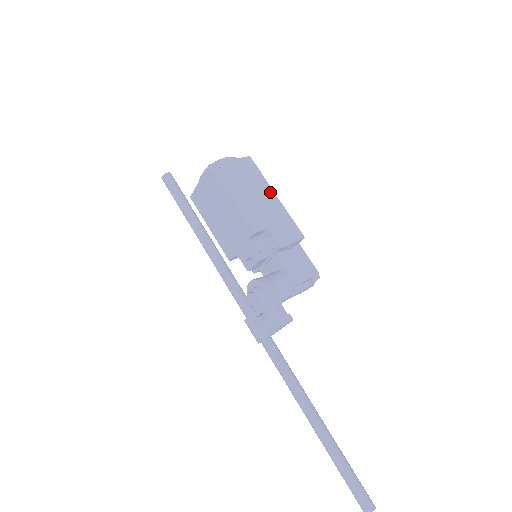
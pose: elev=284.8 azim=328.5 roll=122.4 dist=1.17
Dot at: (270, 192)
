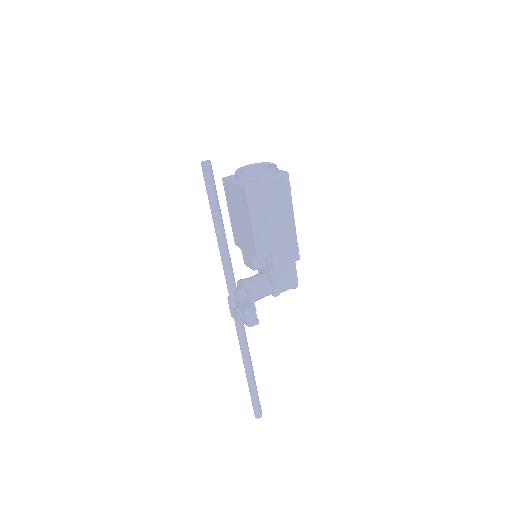
Dot at: (290, 215)
